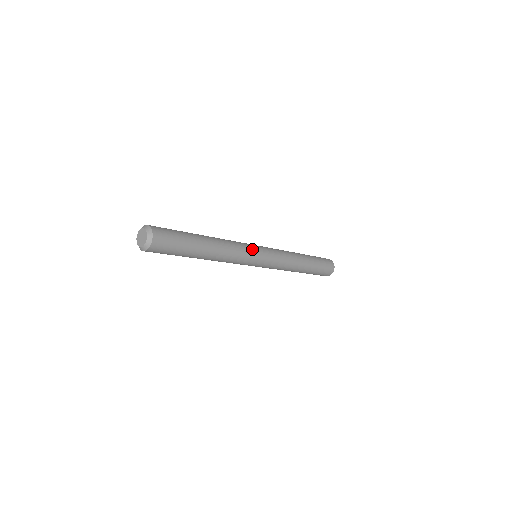
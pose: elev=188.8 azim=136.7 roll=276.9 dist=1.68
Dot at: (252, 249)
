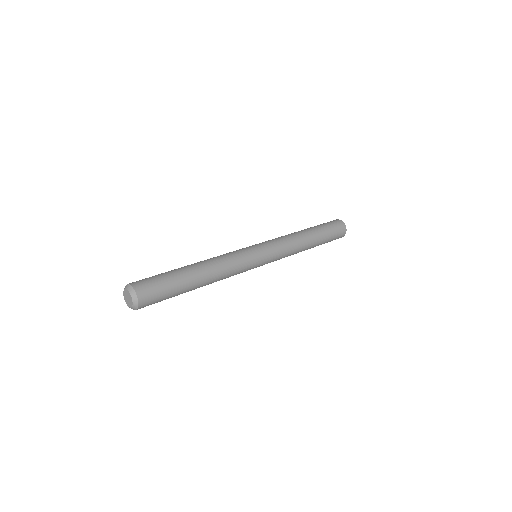
Dot at: (247, 253)
